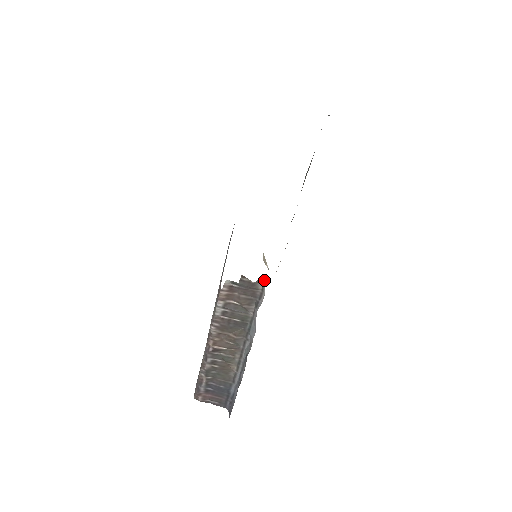
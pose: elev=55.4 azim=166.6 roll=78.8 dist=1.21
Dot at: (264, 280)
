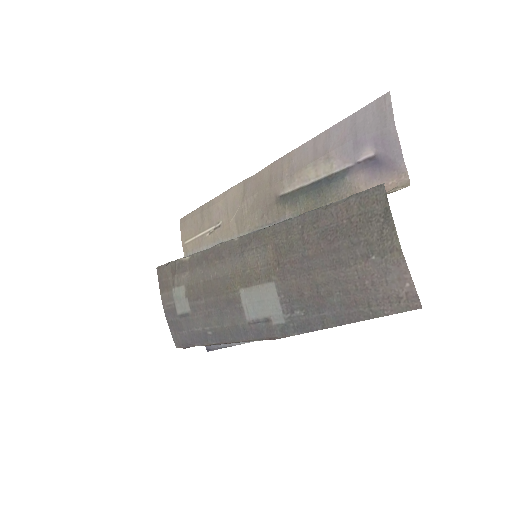
Dot at: occluded
